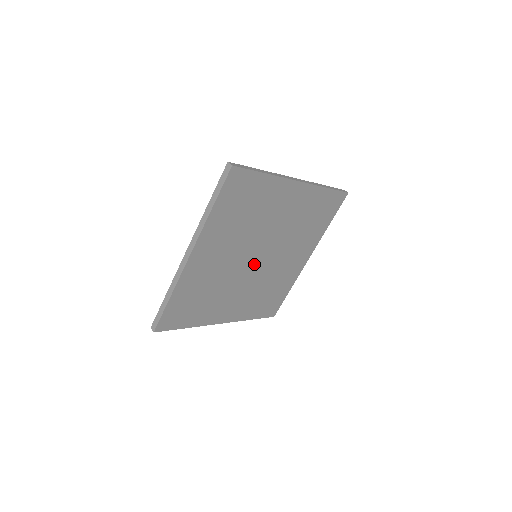
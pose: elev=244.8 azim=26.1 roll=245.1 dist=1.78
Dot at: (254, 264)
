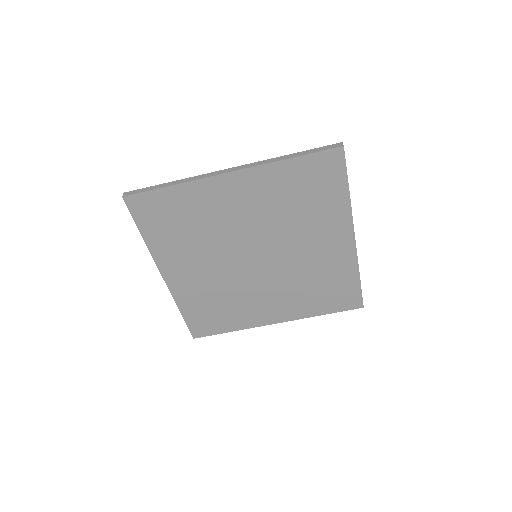
Dot at: (247, 260)
